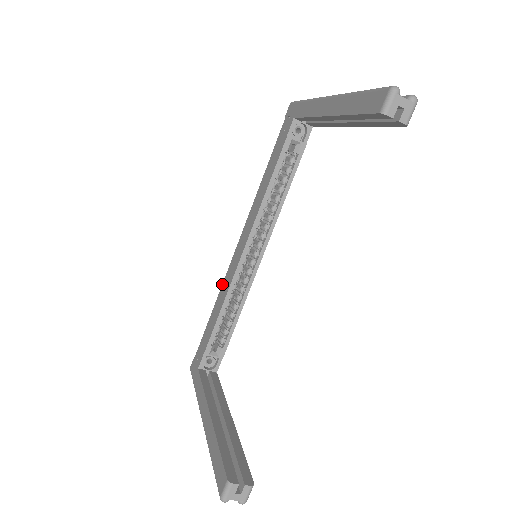
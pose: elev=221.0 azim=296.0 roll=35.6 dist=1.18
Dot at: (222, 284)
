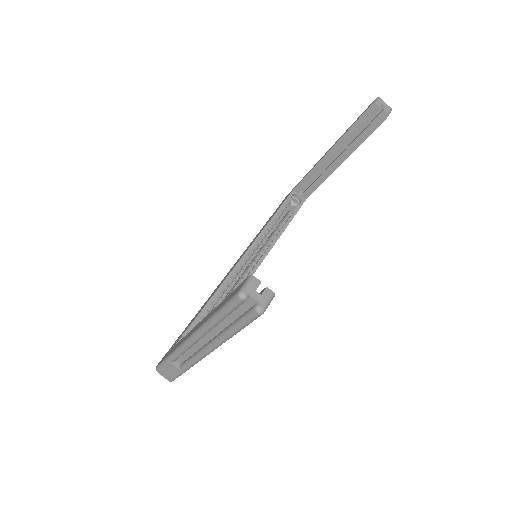
Dot at: occluded
